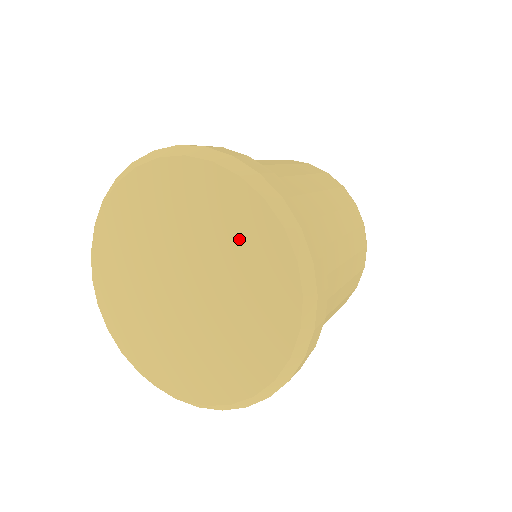
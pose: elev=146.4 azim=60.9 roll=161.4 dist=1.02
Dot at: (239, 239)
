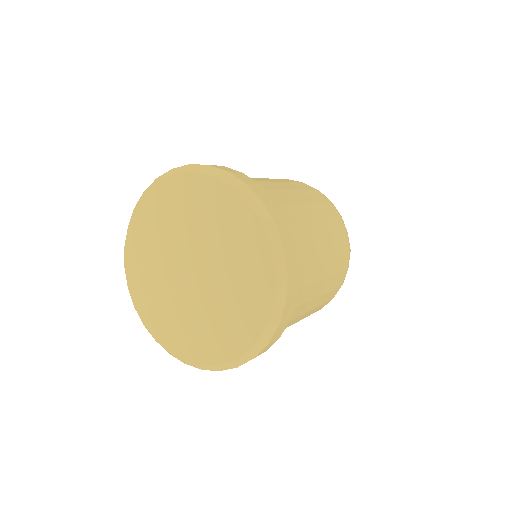
Dot at: (222, 222)
